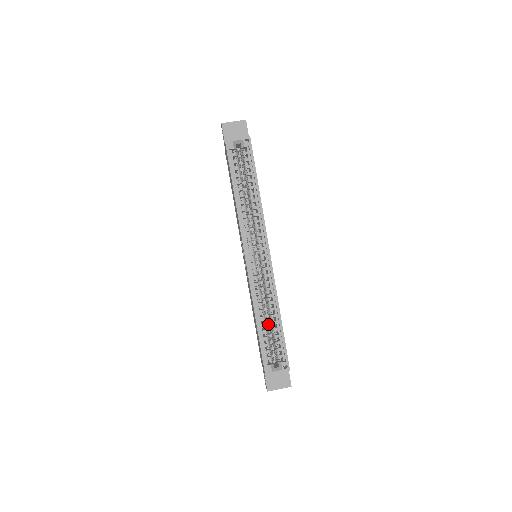
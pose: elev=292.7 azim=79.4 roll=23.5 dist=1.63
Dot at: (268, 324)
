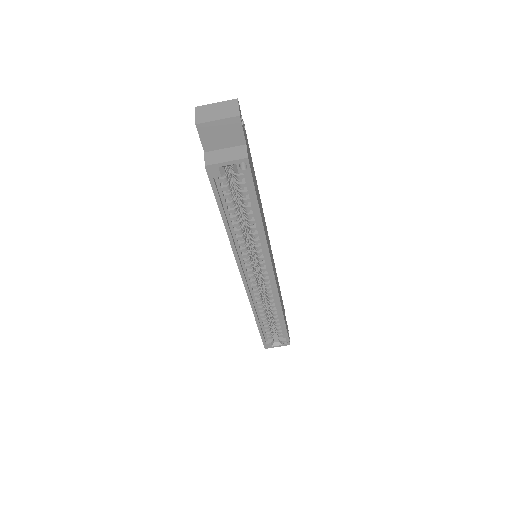
Dot at: occluded
